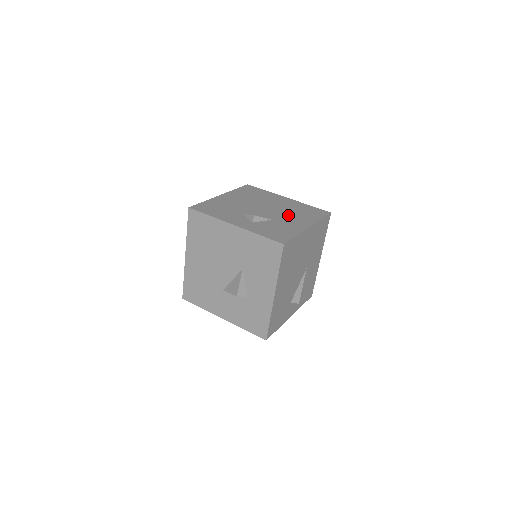
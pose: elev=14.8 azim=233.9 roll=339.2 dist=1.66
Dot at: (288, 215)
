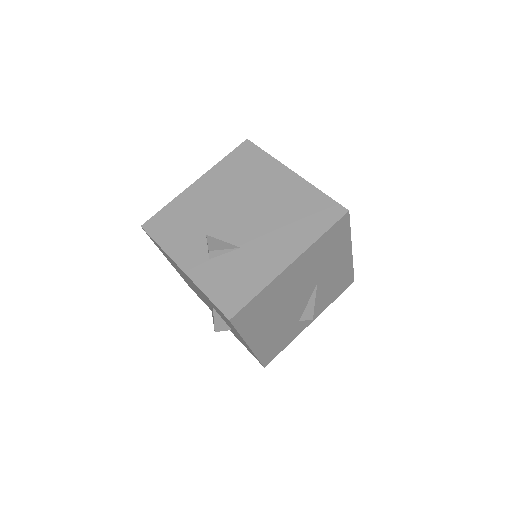
Dot at: (271, 230)
